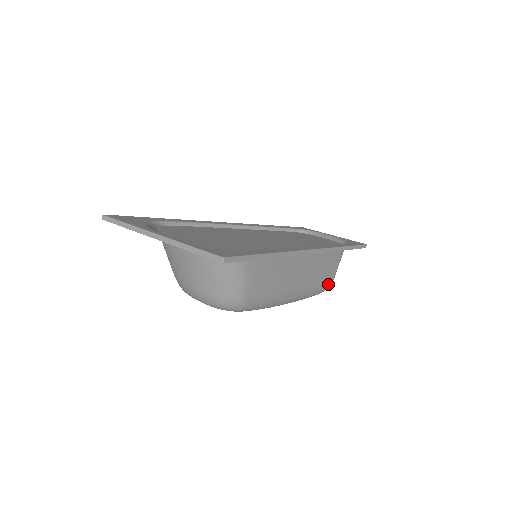
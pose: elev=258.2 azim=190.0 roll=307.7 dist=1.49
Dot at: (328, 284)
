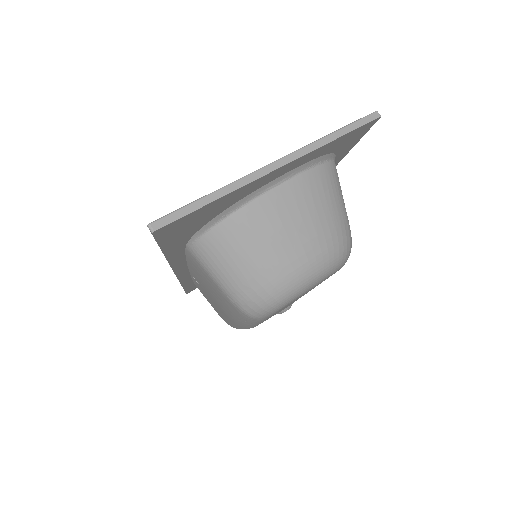
Dot at: occluded
